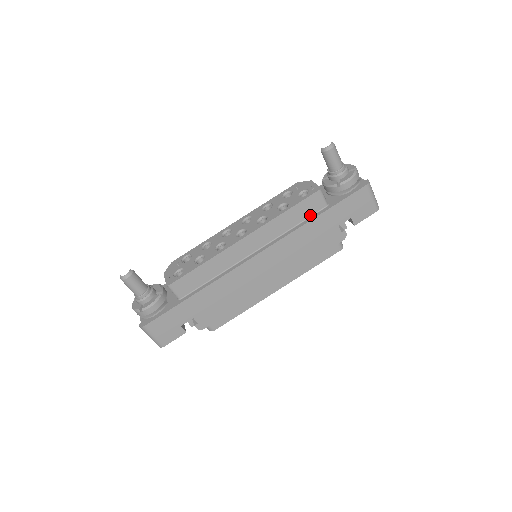
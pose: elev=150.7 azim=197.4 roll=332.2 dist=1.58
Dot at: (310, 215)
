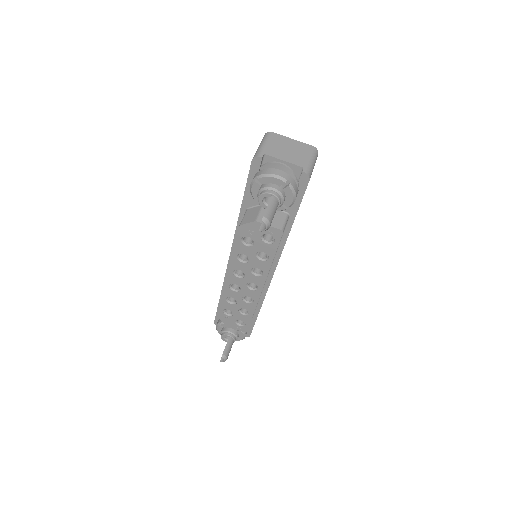
Dot at: (283, 232)
